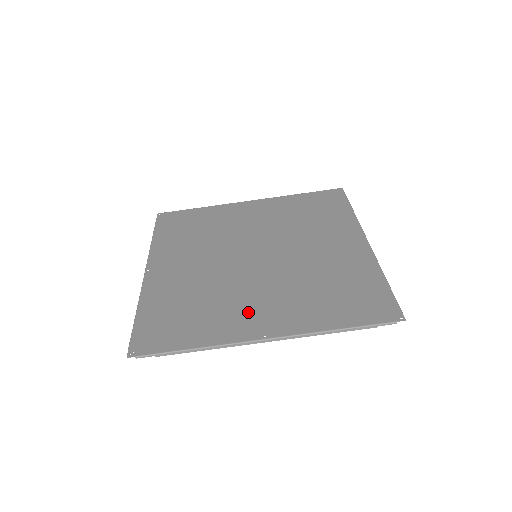
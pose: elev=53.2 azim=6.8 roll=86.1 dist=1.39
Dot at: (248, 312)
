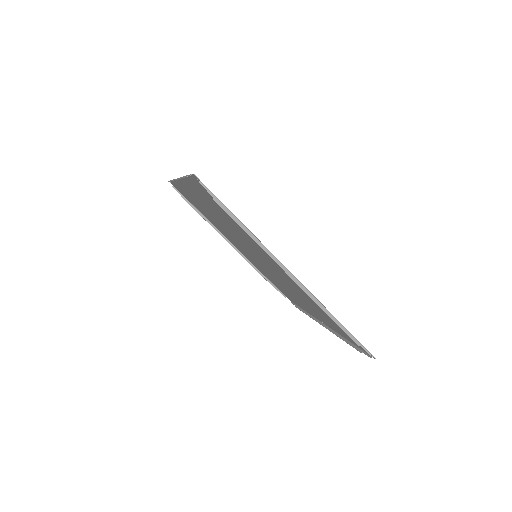
Dot at: occluded
